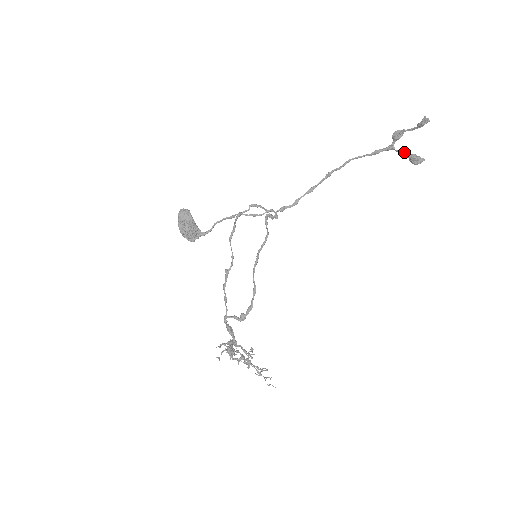
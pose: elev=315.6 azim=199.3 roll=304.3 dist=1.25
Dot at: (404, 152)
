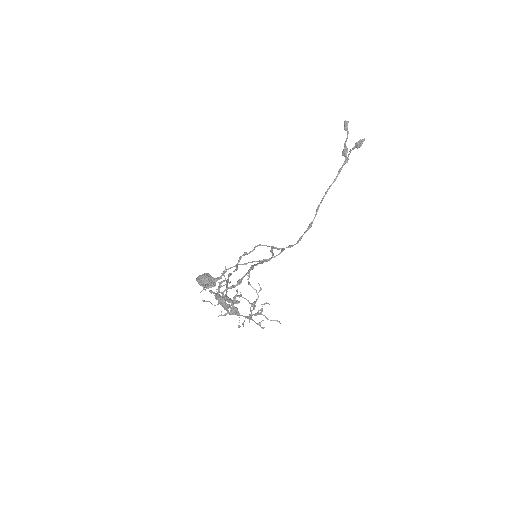
Dot at: (350, 149)
